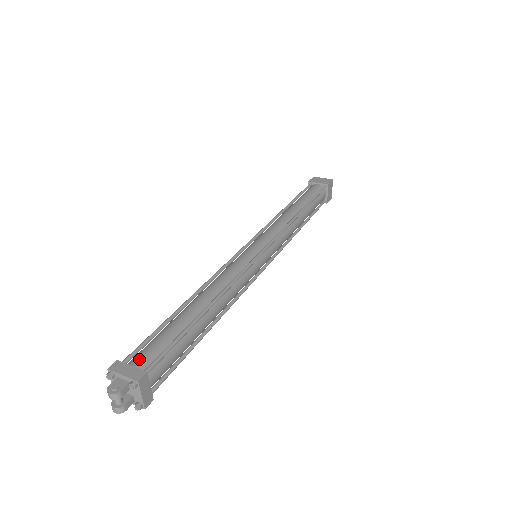
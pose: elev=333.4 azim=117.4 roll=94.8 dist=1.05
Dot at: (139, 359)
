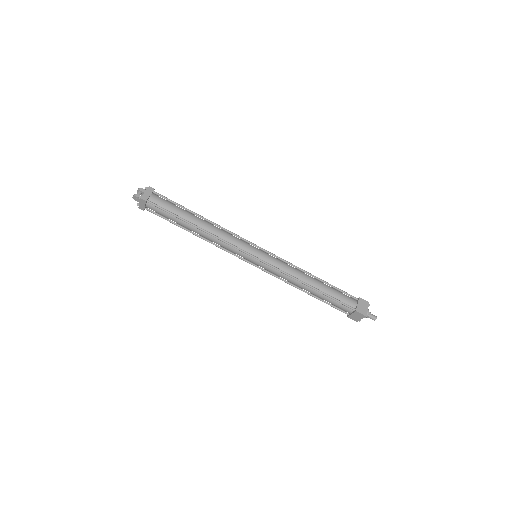
Dot at: occluded
